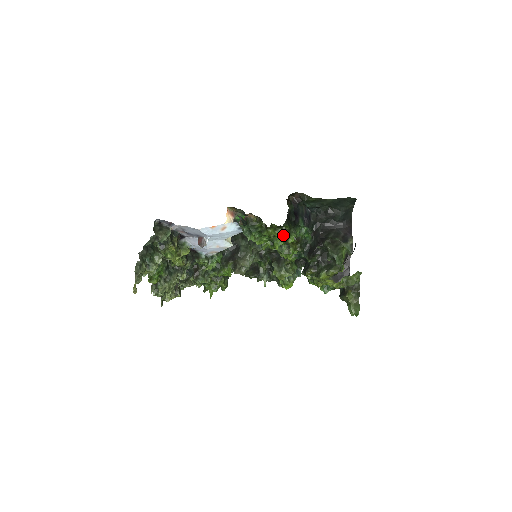
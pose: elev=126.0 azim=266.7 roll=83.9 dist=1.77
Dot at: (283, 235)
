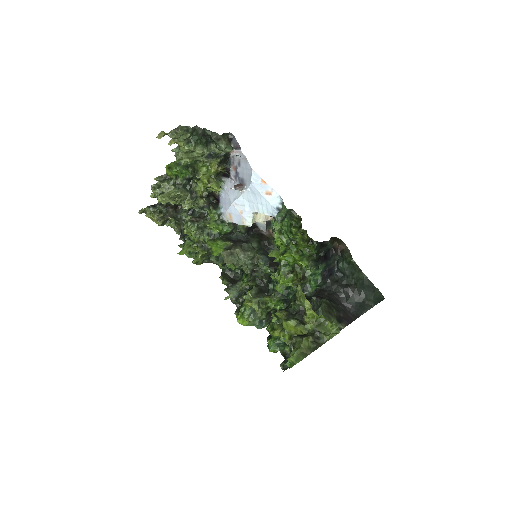
Dot at: (301, 254)
